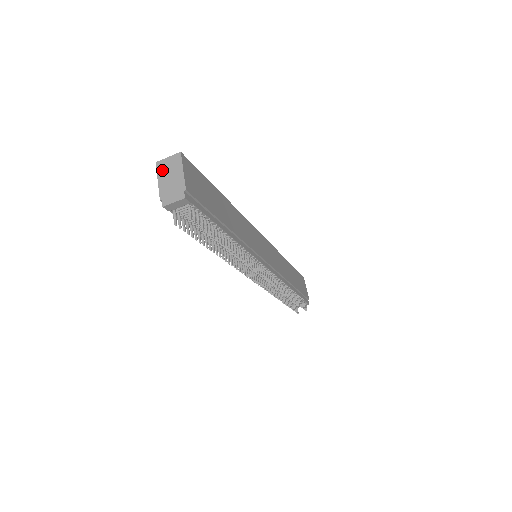
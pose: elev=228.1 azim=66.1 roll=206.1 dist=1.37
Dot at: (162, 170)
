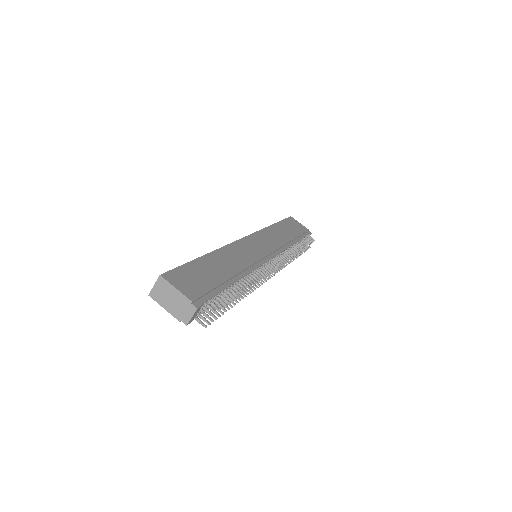
Dot at: (159, 298)
